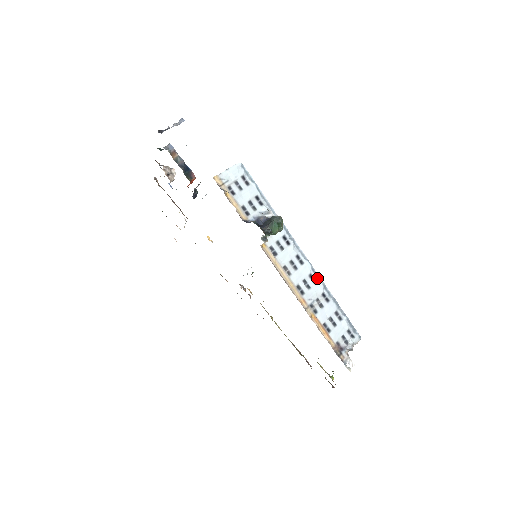
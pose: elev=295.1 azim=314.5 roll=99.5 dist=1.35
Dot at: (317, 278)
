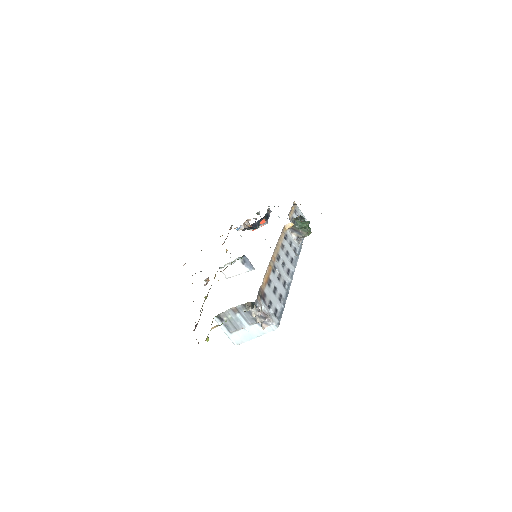
Dot at: (290, 277)
